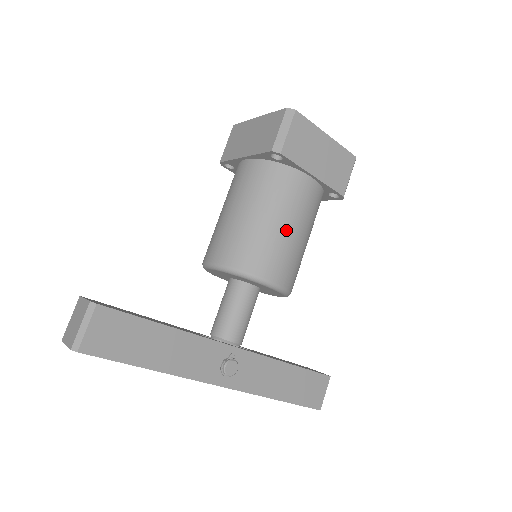
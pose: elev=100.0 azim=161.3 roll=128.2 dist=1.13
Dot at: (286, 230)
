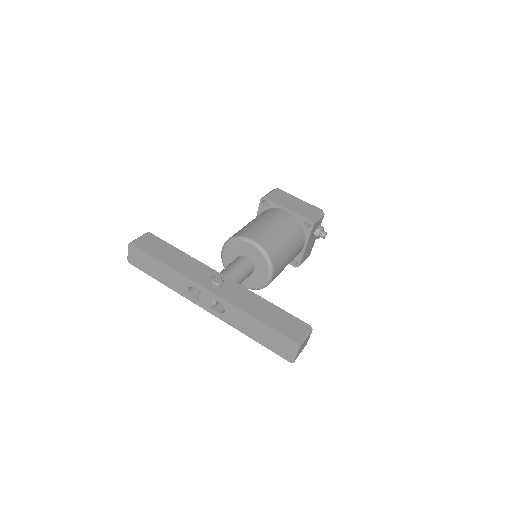
Dot at: (265, 224)
